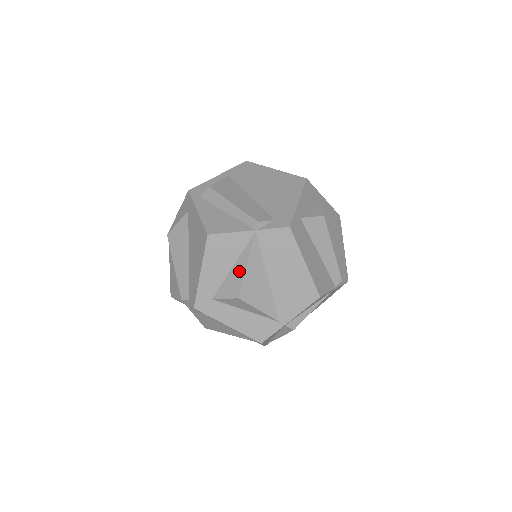
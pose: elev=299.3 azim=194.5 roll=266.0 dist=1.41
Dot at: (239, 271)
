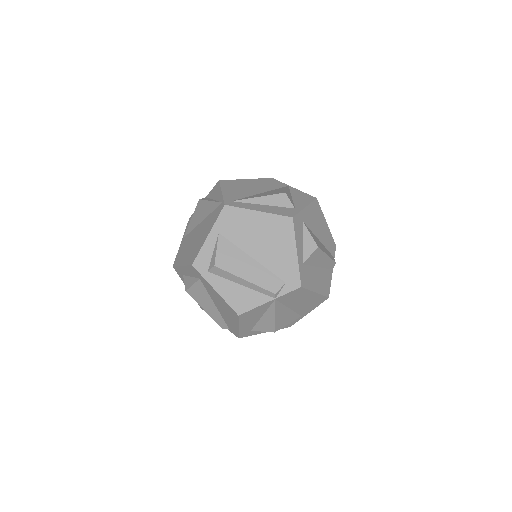
Dot at: (269, 319)
